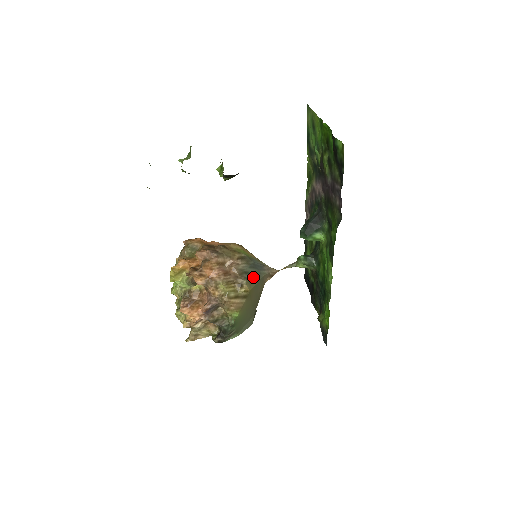
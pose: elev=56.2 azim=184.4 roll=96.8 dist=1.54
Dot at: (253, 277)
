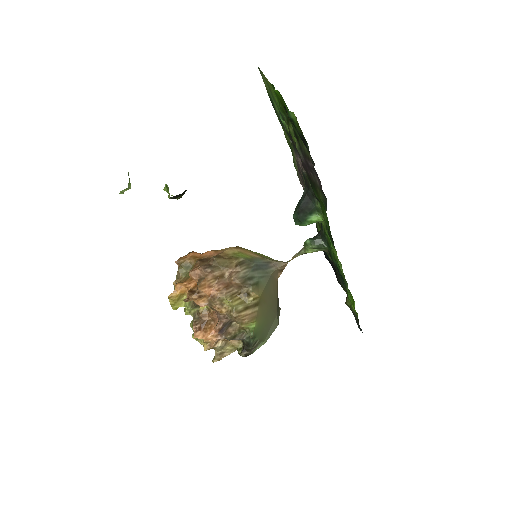
Dot at: (259, 280)
